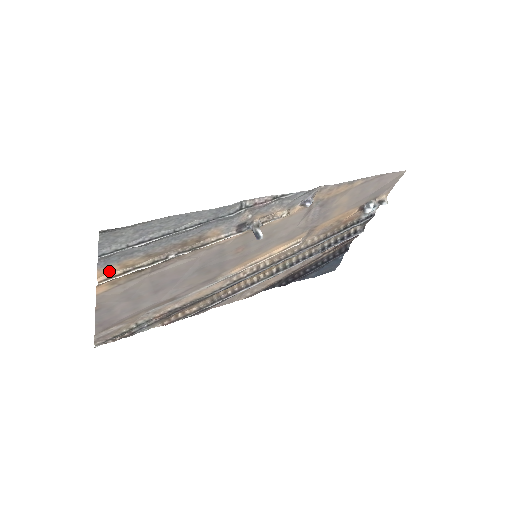
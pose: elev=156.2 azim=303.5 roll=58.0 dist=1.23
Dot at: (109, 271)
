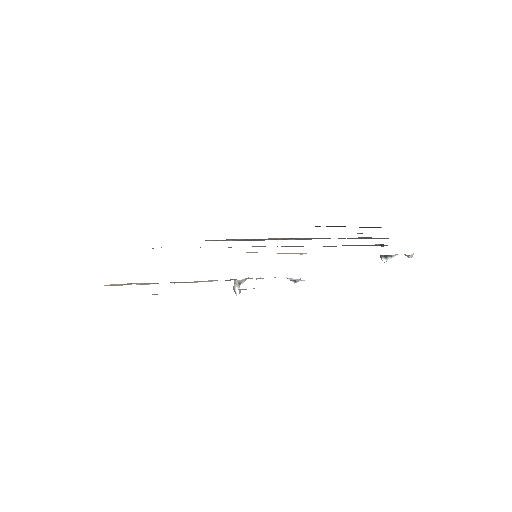
Dot at: (112, 285)
